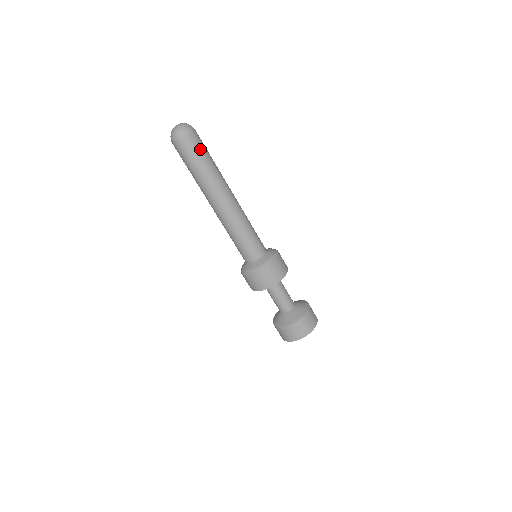
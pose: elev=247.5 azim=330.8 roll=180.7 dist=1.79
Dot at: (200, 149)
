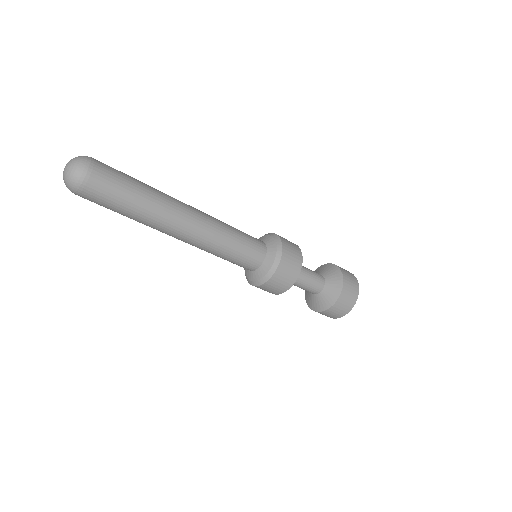
Dot at: (119, 175)
